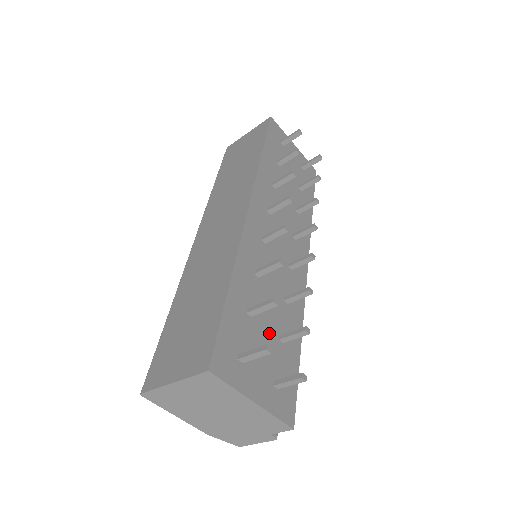
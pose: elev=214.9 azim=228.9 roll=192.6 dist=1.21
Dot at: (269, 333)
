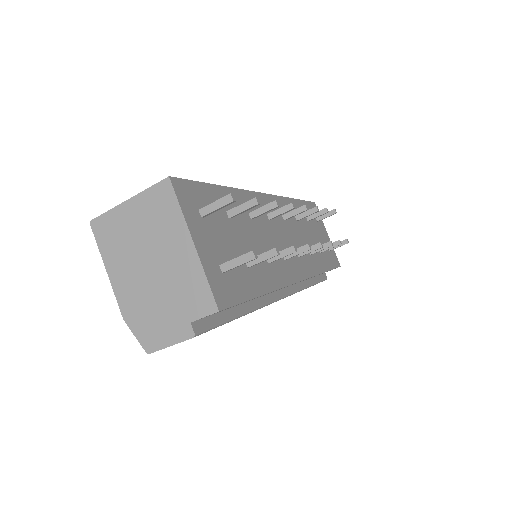
Dot at: (238, 246)
